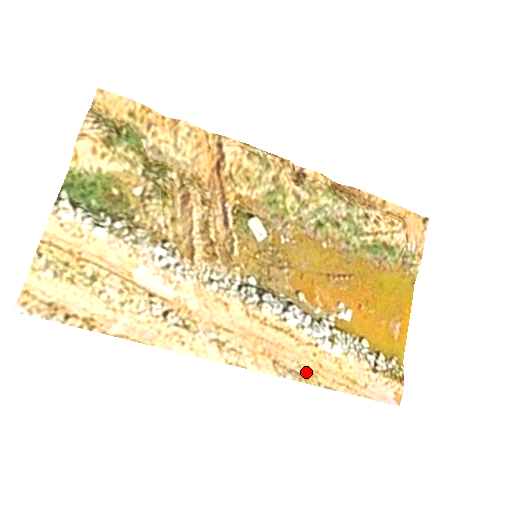
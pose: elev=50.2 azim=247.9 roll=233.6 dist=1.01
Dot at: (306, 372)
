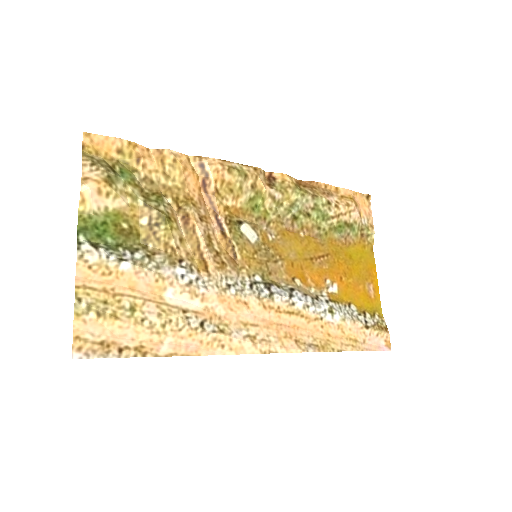
Dot at: (321, 343)
